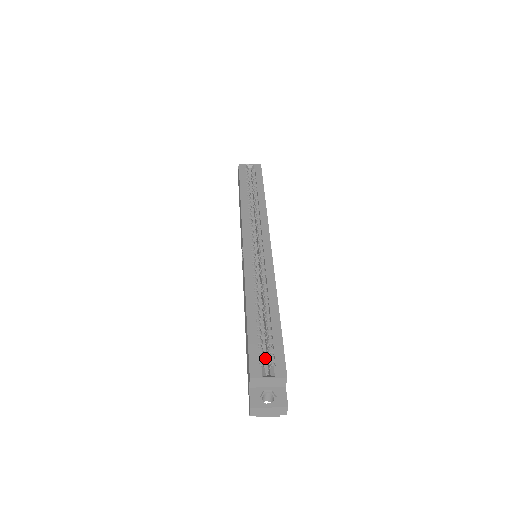
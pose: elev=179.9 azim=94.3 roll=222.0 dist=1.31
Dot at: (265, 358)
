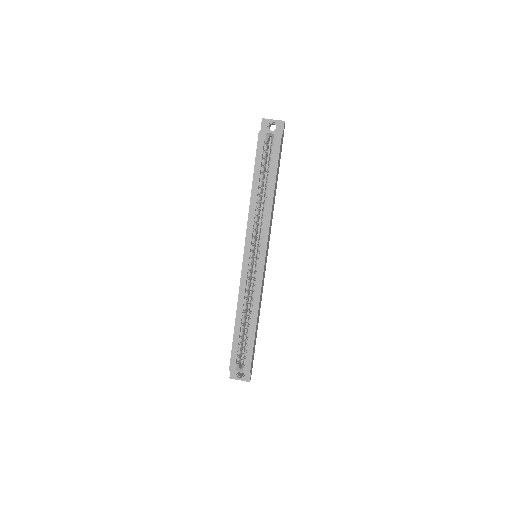
Dot at: occluded
